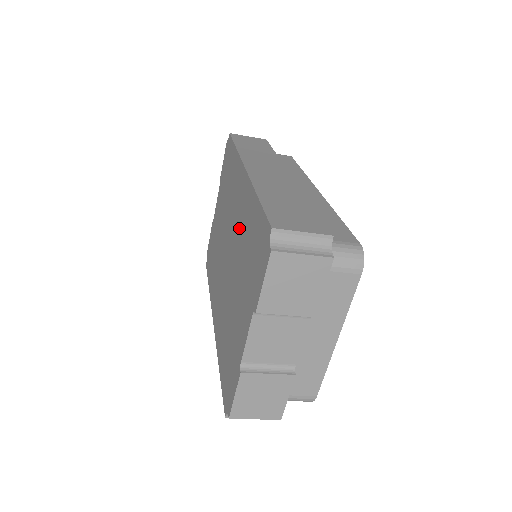
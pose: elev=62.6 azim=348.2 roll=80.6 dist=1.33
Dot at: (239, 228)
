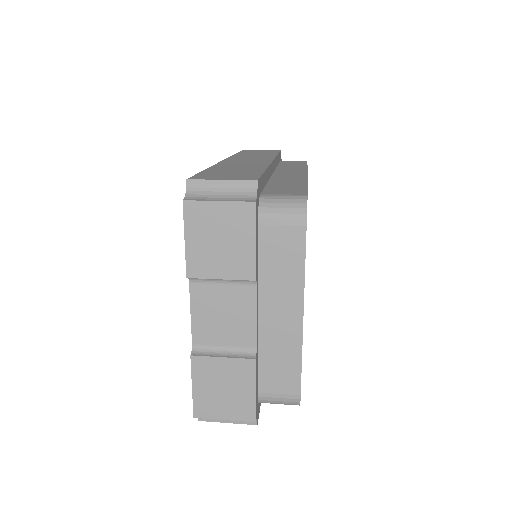
Dot at: occluded
